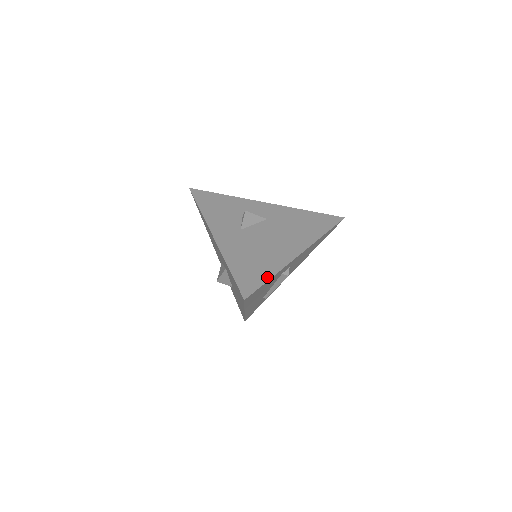
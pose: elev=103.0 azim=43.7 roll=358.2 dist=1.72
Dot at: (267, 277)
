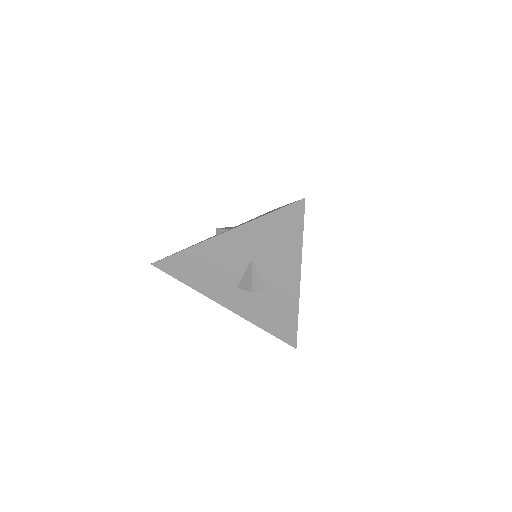
Dot at: occluded
